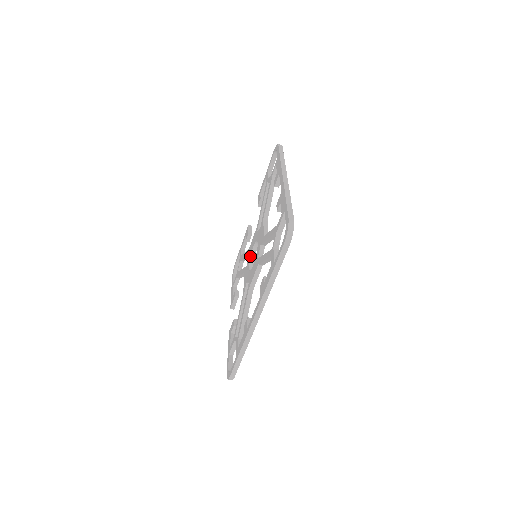
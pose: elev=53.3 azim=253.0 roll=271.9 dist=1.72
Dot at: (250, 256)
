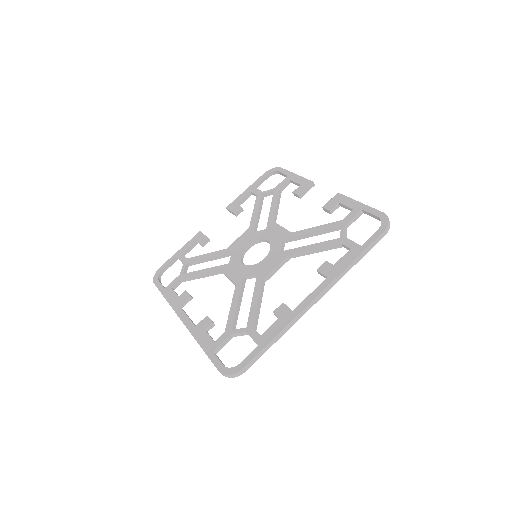
Dot at: (260, 239)
